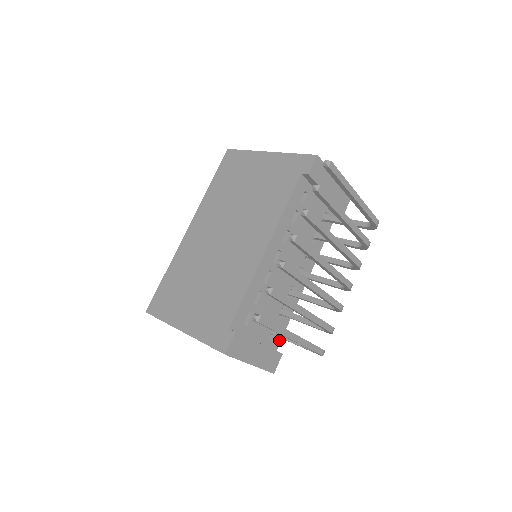
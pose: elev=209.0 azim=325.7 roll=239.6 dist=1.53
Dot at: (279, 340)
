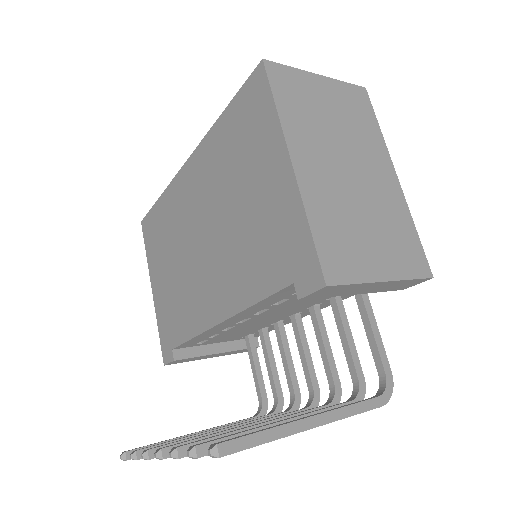
Dot at: occluded
